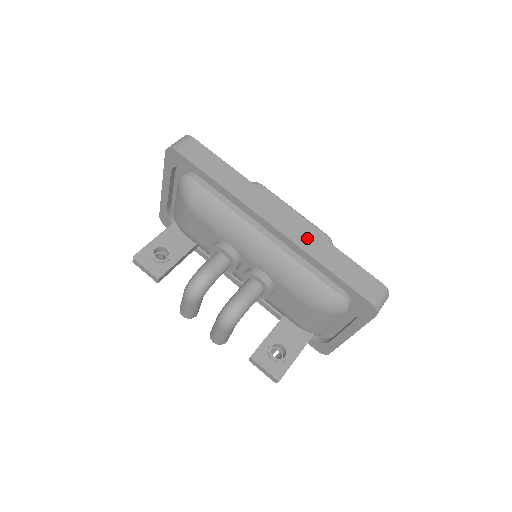
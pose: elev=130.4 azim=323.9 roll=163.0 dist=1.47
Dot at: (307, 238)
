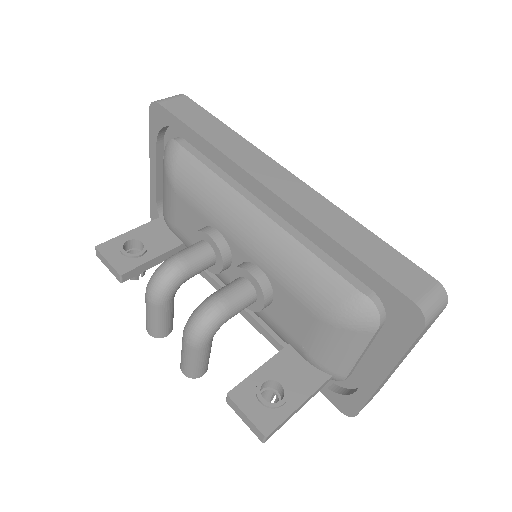
Dot at: (319, 209)
